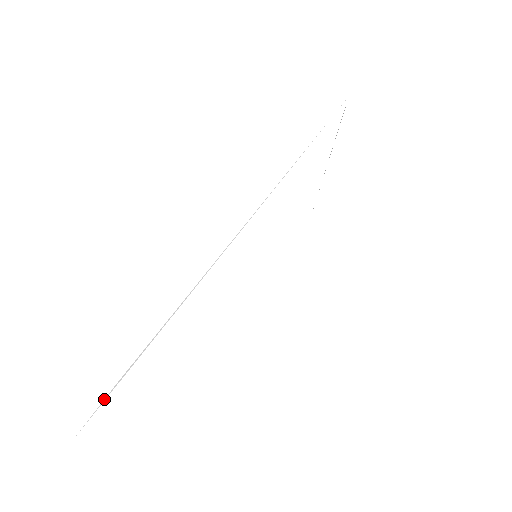
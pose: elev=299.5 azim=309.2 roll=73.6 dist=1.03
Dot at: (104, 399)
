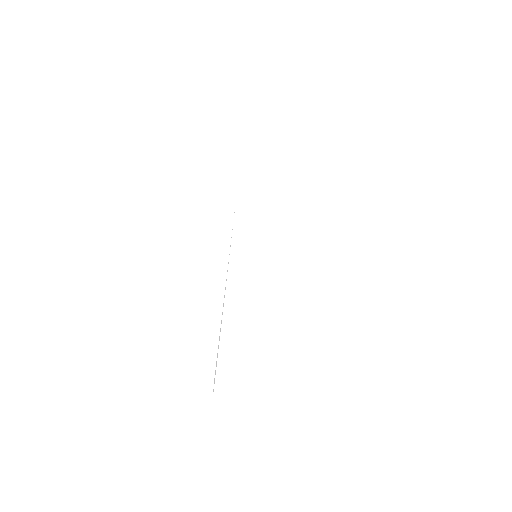
Dot at: occluded
